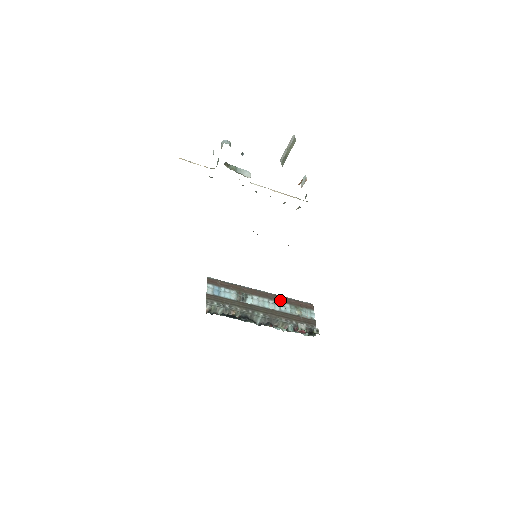
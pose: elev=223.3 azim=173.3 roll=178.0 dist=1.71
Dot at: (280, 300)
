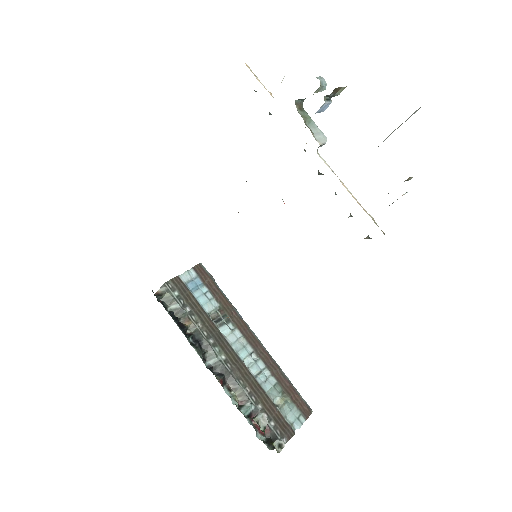
Dot at: (269, 365)
